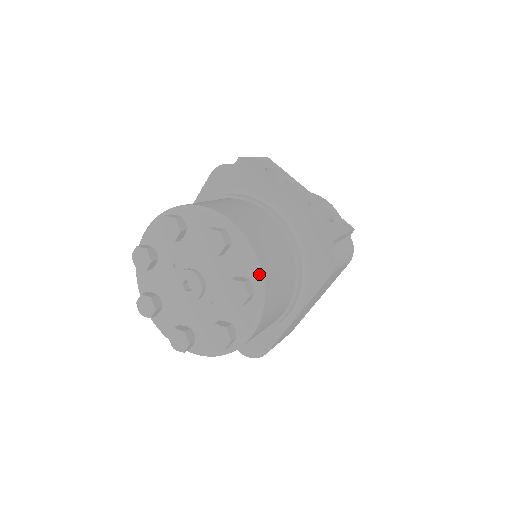
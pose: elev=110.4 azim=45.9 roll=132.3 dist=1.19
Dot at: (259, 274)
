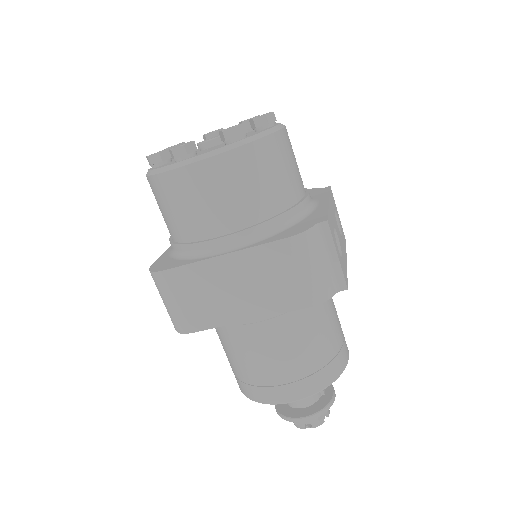
Dot at: (258, 136)
